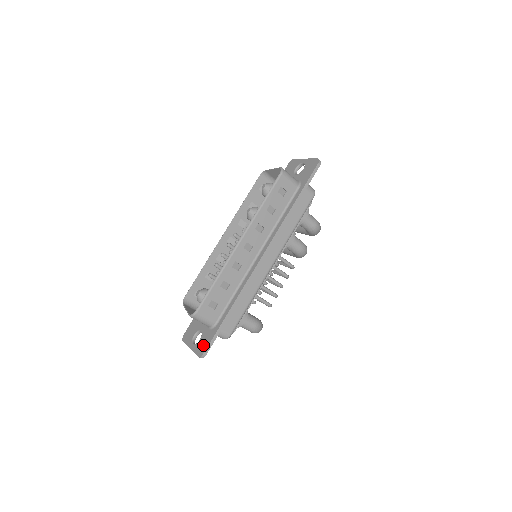
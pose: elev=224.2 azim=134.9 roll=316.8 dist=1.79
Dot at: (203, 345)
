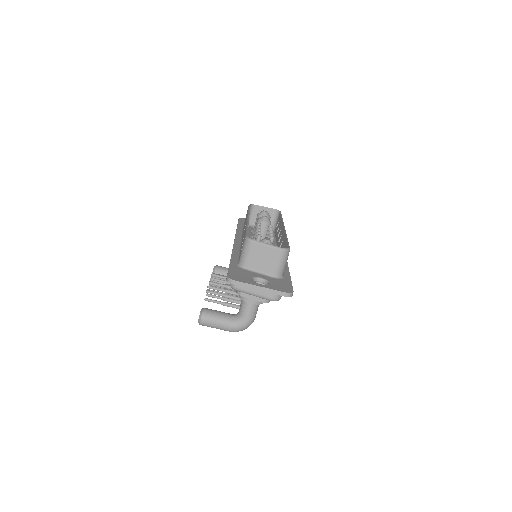
Dot at: (284, 286)
